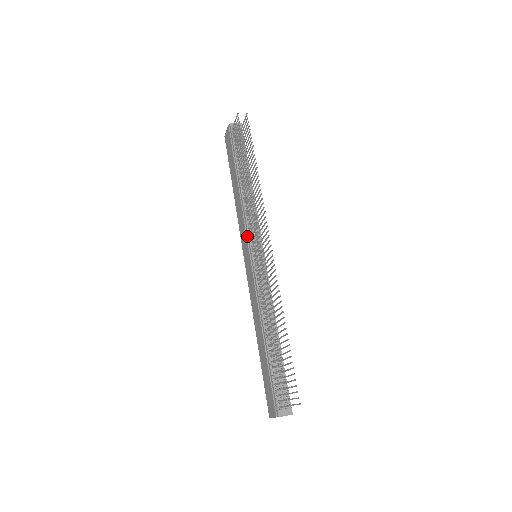
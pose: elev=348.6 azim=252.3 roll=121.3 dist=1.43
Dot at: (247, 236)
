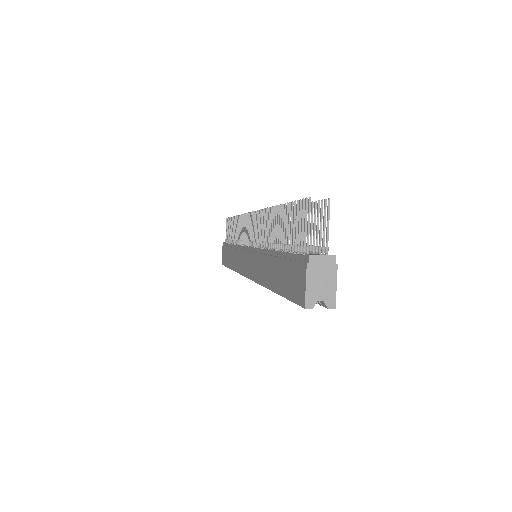
Dot at: (243, 250)
